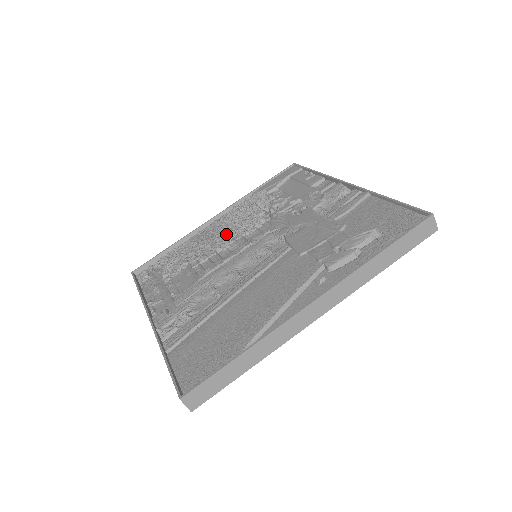
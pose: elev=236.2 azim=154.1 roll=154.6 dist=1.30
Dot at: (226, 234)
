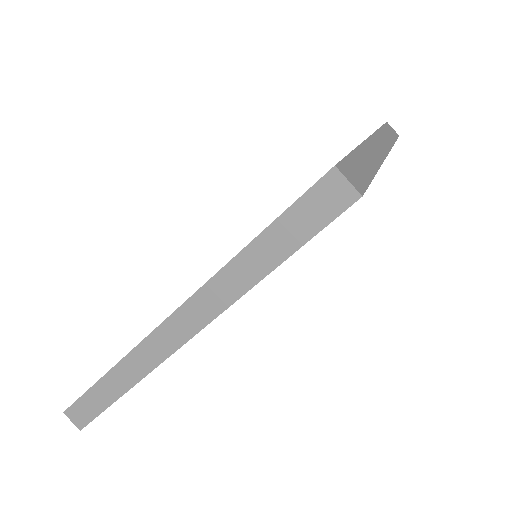
Dot at: occluded
